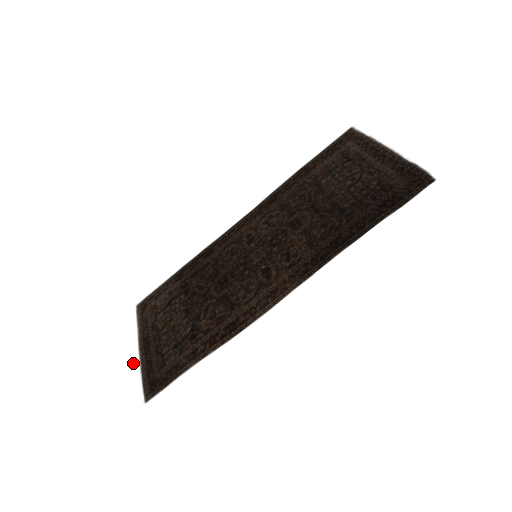
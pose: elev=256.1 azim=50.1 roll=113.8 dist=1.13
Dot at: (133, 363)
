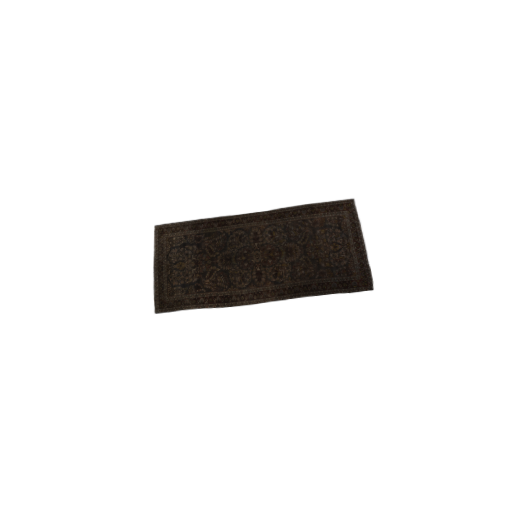
Dot at: (148, 276)
